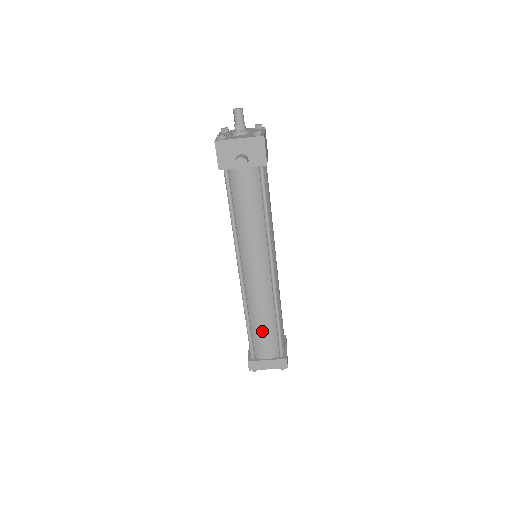
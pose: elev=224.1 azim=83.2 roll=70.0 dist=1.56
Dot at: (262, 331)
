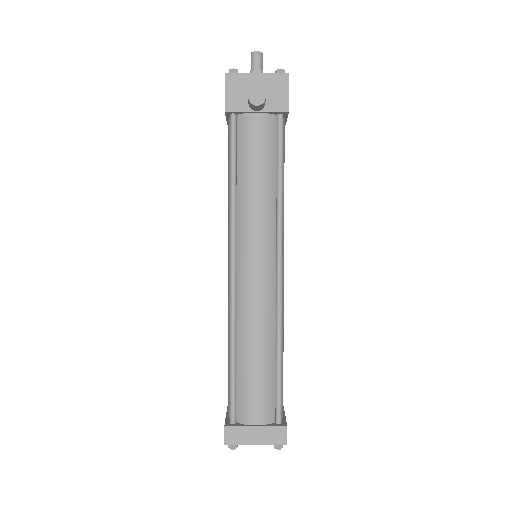
Dot at: (253, 371)
